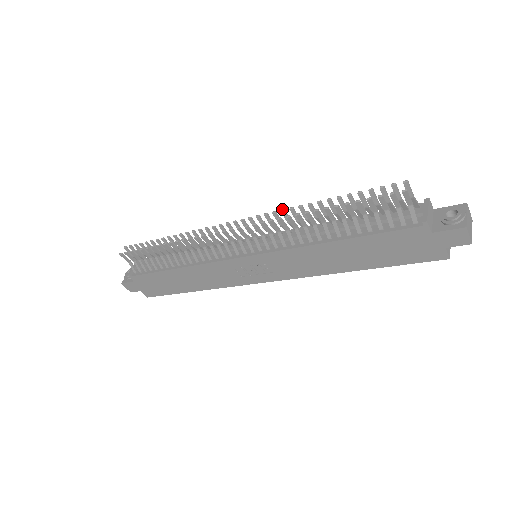
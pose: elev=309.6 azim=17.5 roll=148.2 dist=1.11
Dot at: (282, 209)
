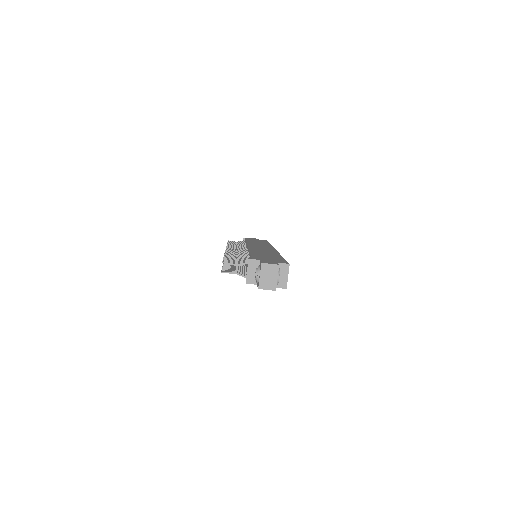
Dot at: occluded
